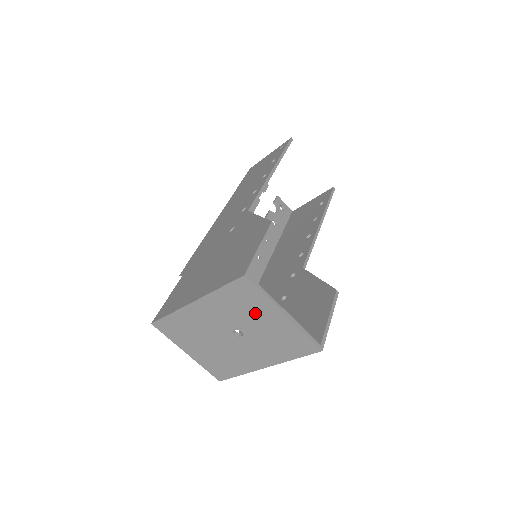
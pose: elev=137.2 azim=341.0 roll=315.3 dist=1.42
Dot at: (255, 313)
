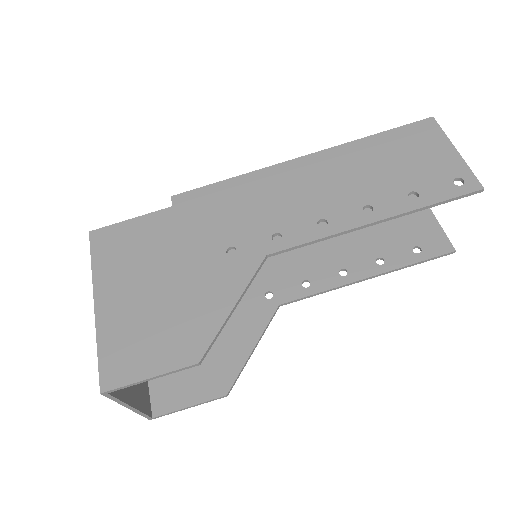
Dot at: occluded
